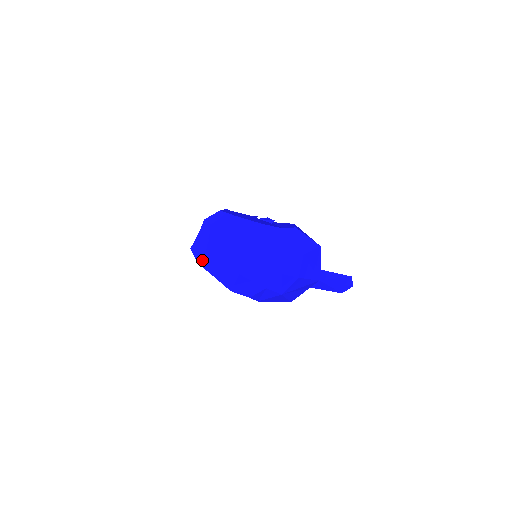
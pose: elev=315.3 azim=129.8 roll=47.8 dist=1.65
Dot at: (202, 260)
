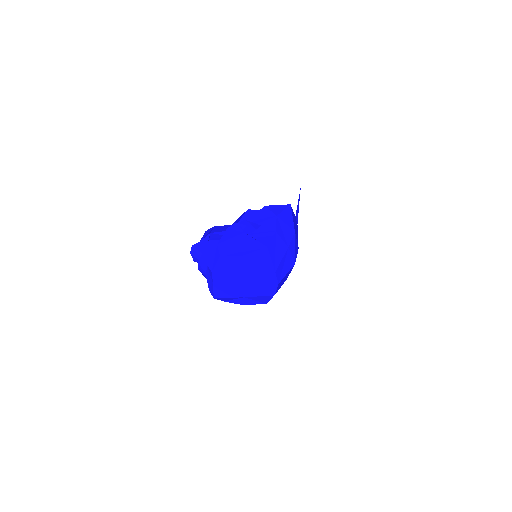
Dot at: (230, 300)
